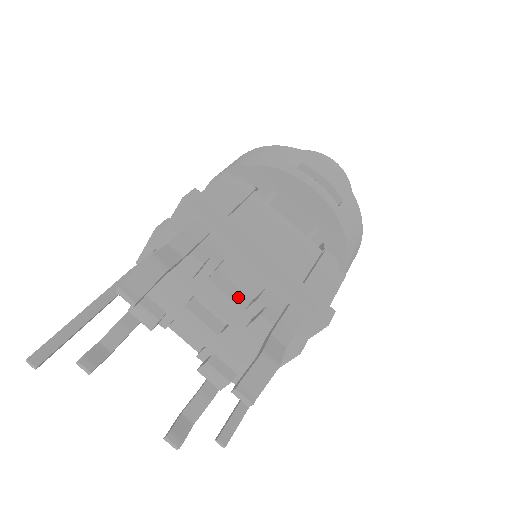
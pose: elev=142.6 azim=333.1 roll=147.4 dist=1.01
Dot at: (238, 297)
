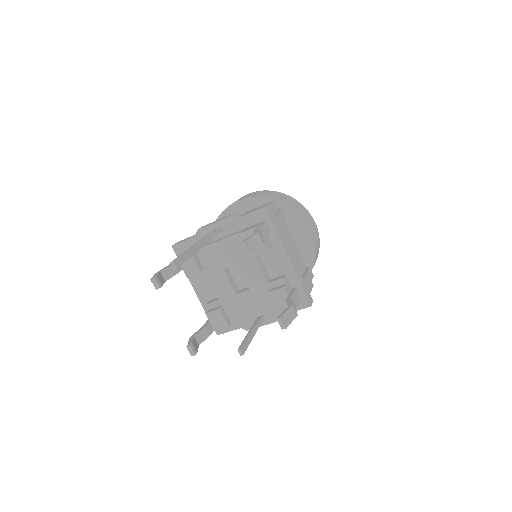
Dot at: (266, 274)
